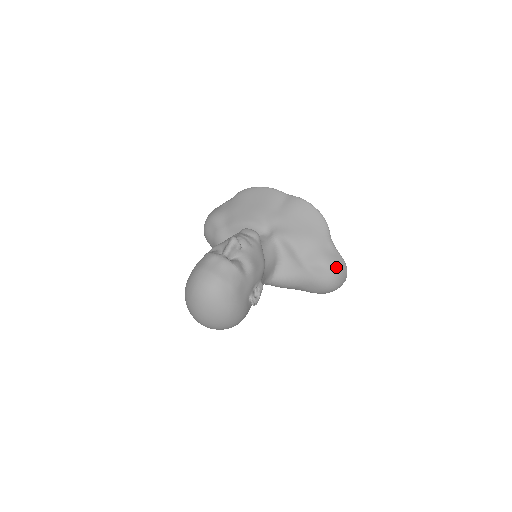
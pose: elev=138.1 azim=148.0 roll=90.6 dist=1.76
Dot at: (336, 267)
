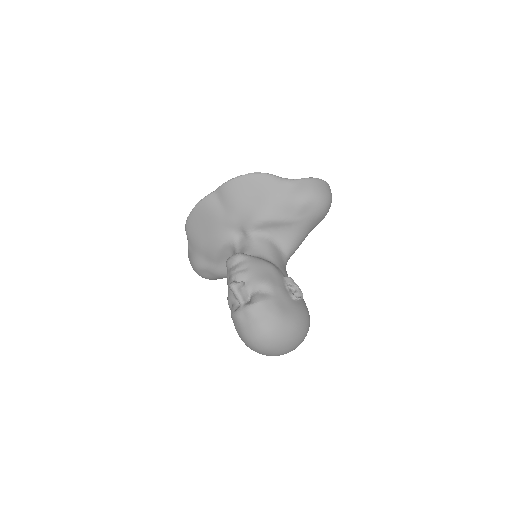
Dot at: (312, 192)
